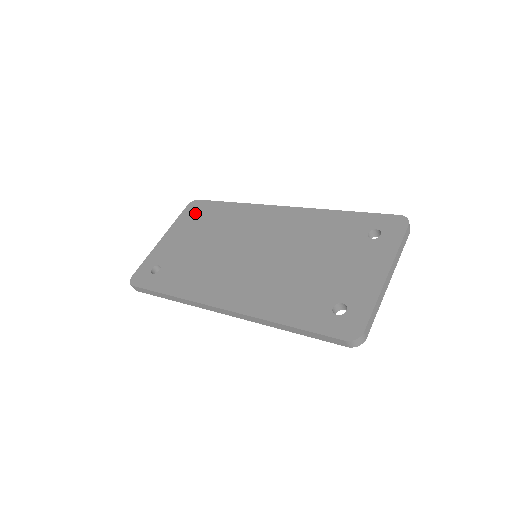
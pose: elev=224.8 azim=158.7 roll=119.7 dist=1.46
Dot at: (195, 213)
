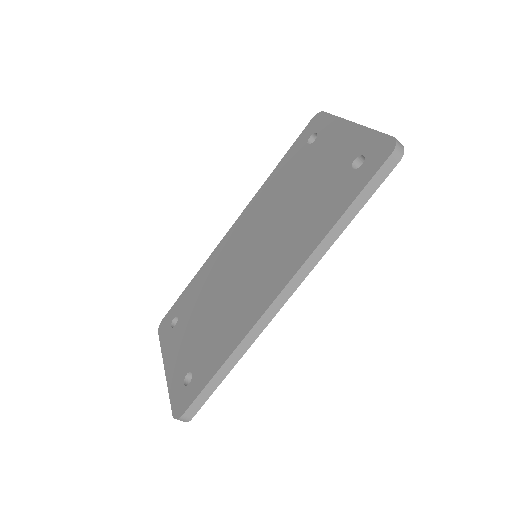
Dot at: (171, 324)
